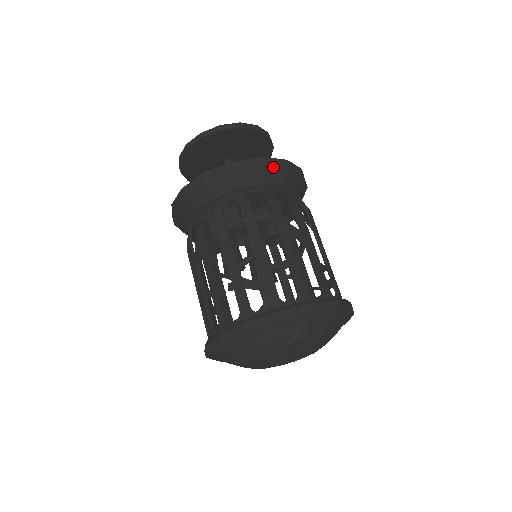
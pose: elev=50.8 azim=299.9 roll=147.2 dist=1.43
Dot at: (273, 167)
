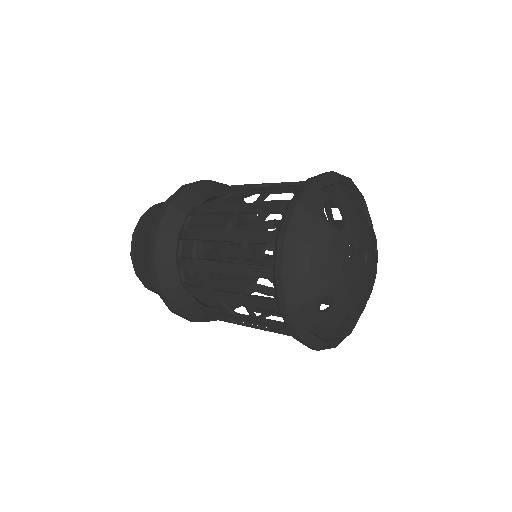
Dot at: (197, 185)
